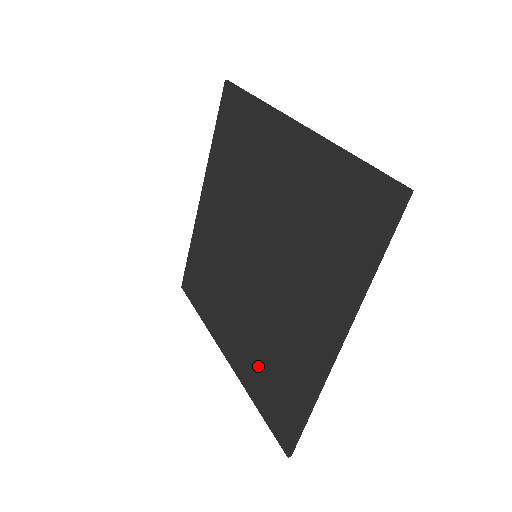
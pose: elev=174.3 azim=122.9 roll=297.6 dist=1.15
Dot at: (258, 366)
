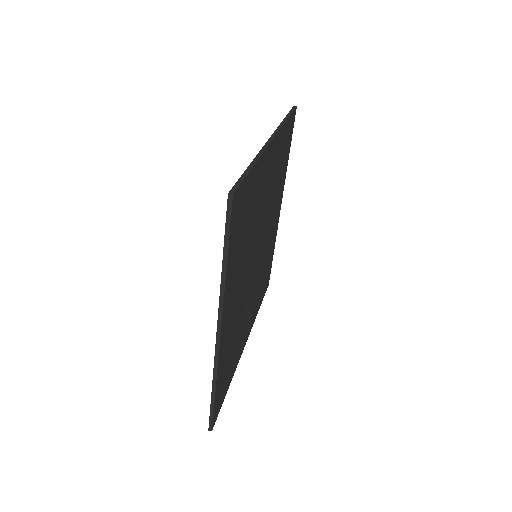
Dot at: occluded
